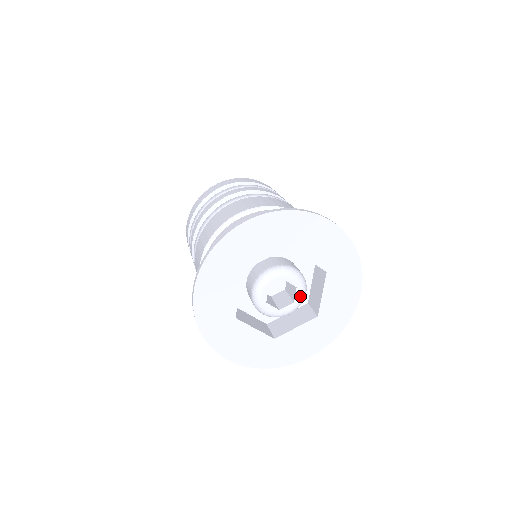
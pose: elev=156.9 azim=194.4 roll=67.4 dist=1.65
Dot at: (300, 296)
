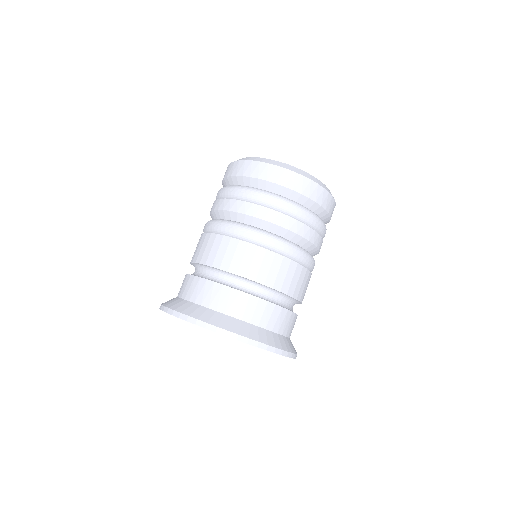
Dot at: occluded
